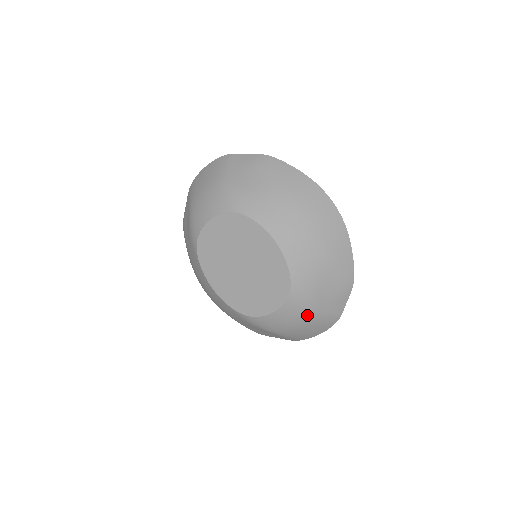
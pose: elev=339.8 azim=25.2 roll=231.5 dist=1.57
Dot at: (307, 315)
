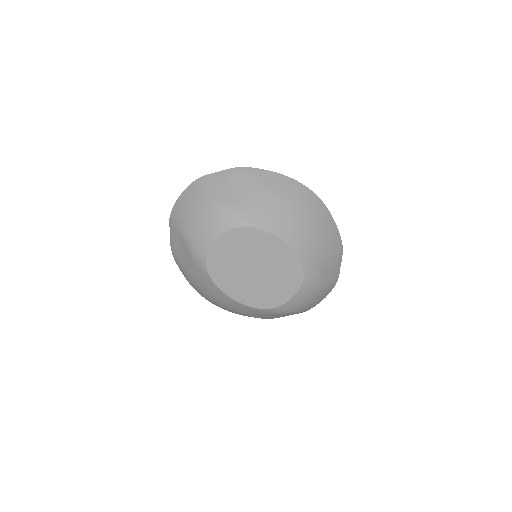
Dot at: (318, 288)
